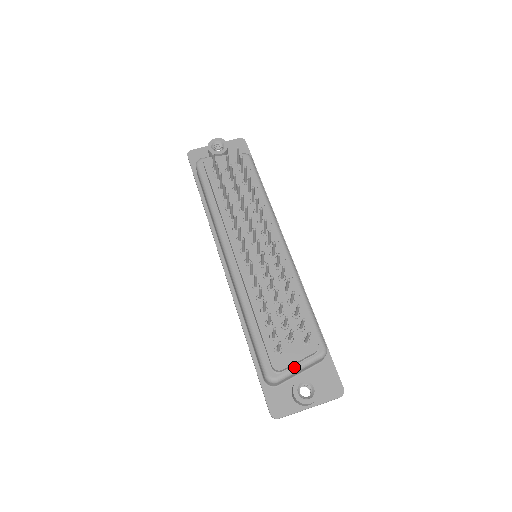
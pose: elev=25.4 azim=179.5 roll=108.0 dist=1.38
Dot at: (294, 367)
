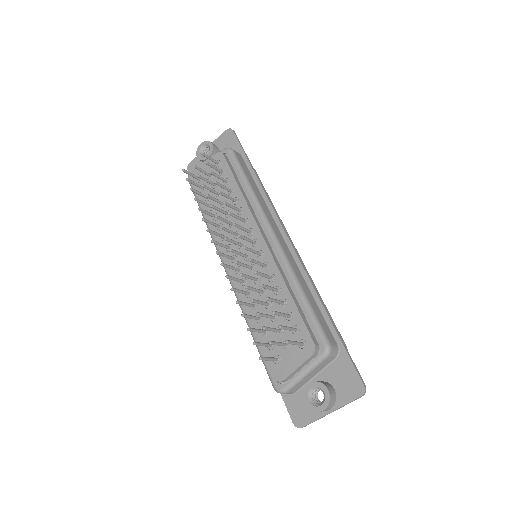
Dot at: (297, 374)
